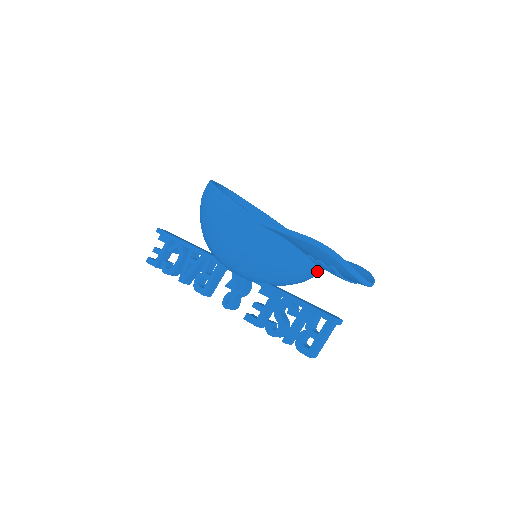
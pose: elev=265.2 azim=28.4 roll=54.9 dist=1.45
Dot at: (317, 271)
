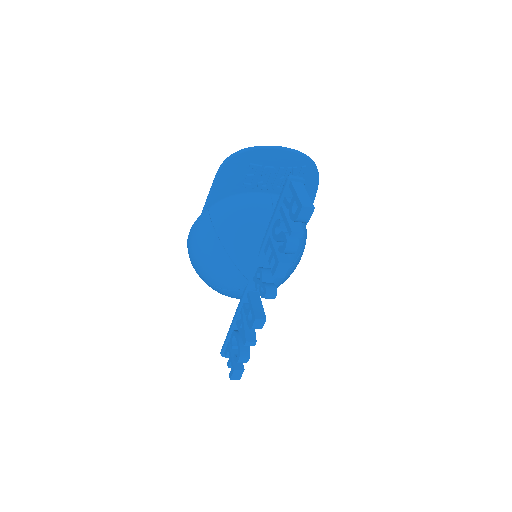
Dot at: occluded
